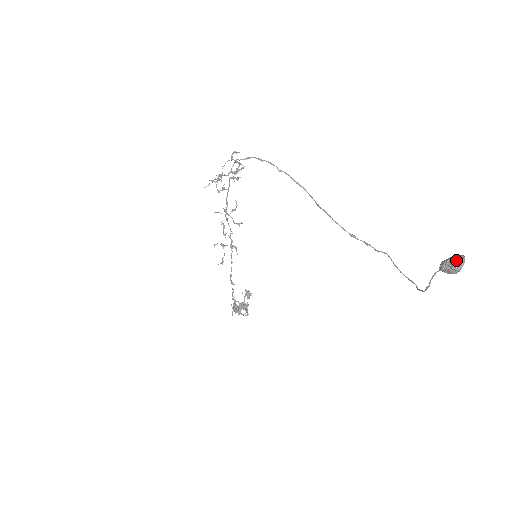
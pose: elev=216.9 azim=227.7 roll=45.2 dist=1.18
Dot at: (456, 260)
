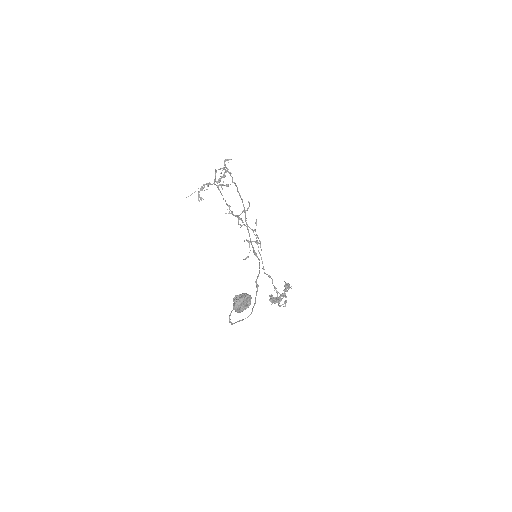
Dot at: (236, 299)
